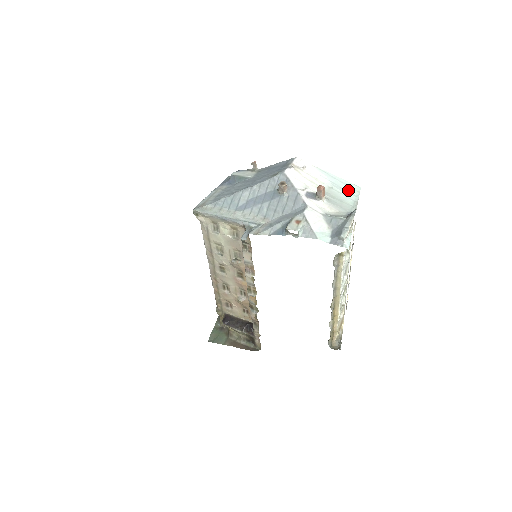
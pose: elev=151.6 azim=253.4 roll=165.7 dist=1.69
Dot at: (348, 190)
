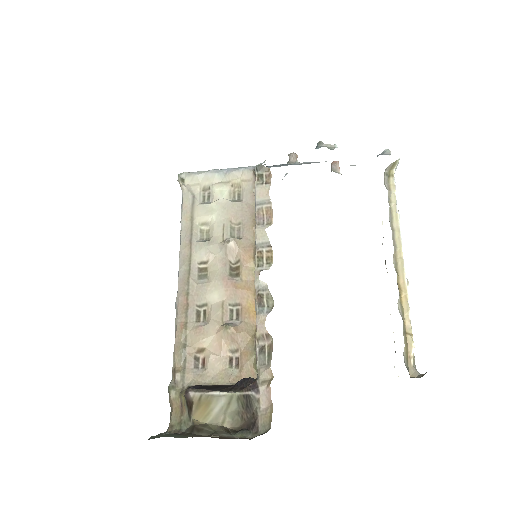
Dot at: occluded
